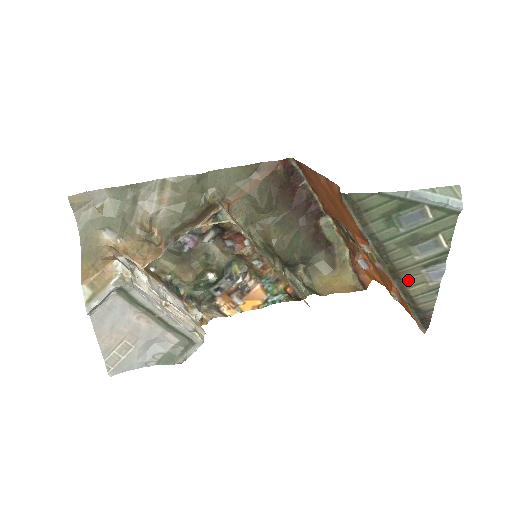
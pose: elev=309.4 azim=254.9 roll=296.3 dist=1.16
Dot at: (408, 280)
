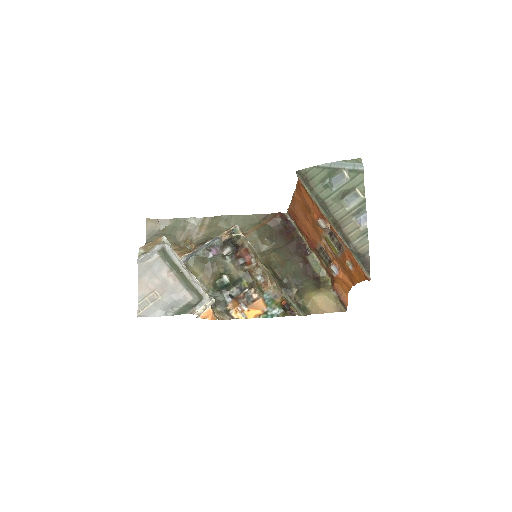
Dot at: (346, 228)
